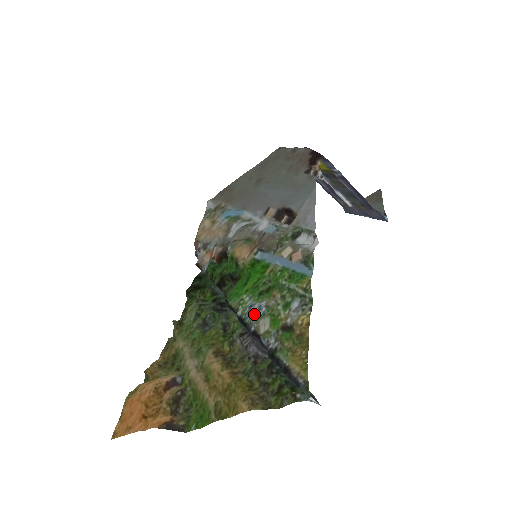
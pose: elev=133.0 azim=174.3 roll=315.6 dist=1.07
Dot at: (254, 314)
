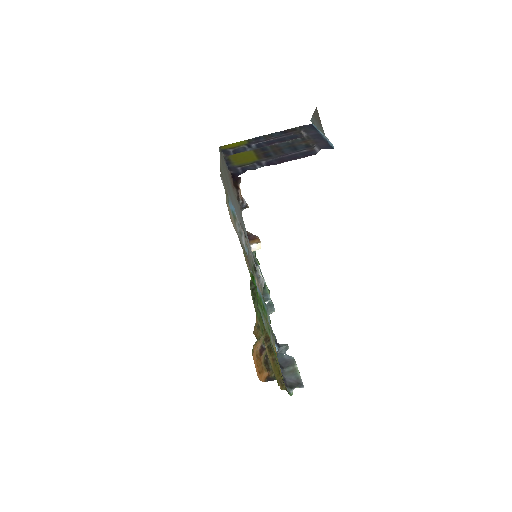
Dot at: (264, 325)
